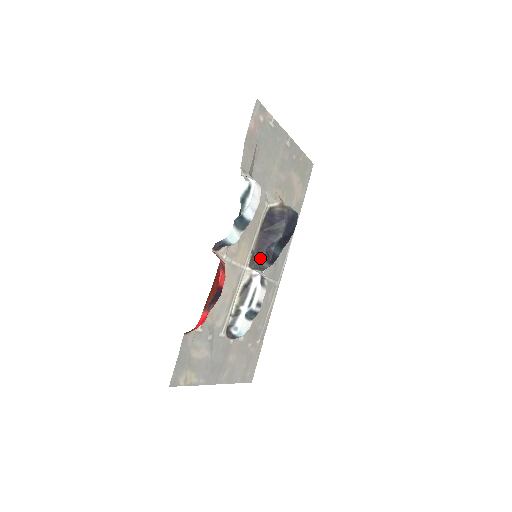
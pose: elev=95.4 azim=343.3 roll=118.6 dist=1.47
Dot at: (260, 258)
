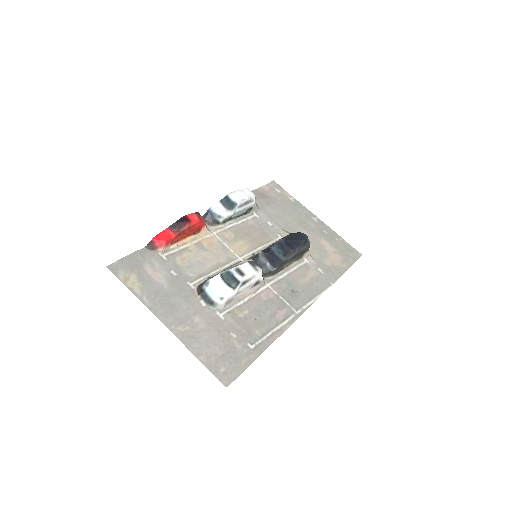
Dot at: (258, 255)
